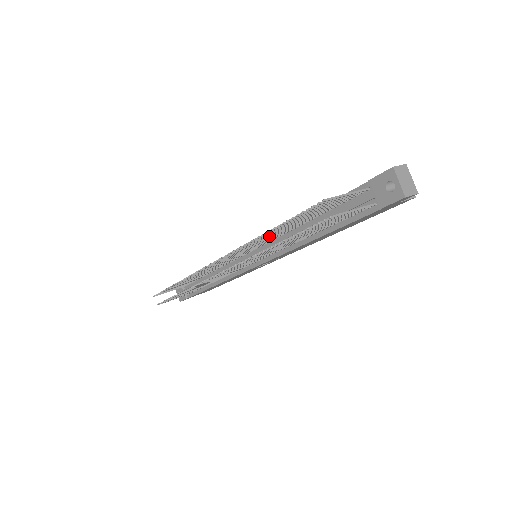
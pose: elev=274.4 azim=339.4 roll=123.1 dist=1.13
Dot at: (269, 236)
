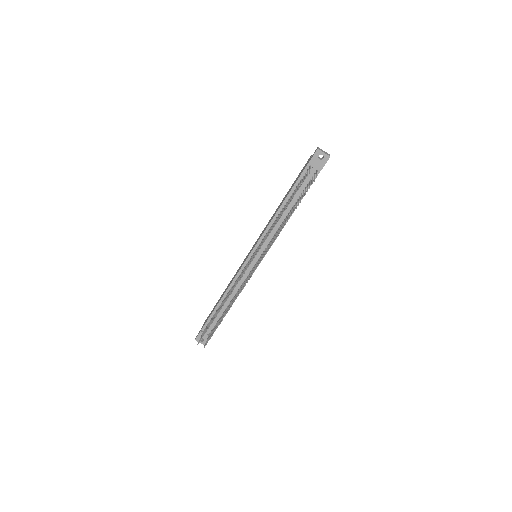
Dot at: occluded
